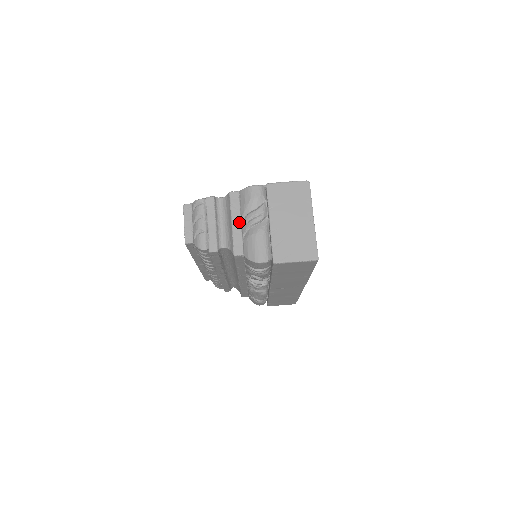
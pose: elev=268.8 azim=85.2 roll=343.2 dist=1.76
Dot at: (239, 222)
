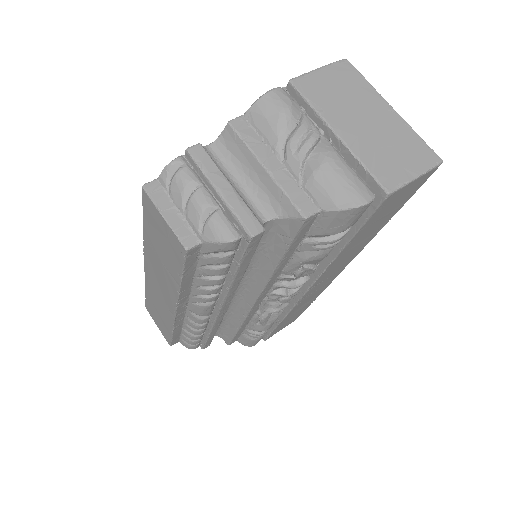
Dot at: (276, 162)
